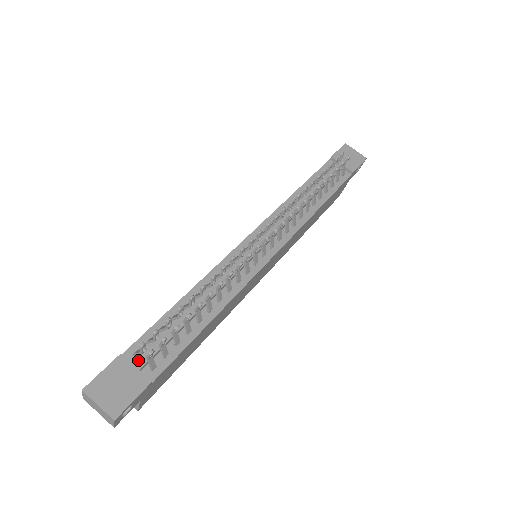
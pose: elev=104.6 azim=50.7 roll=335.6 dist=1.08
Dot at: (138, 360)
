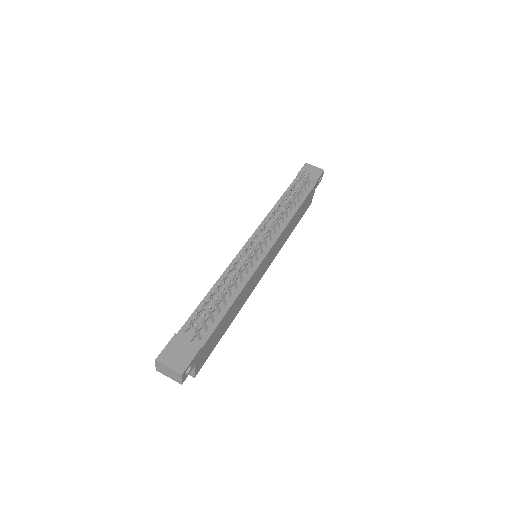
Dot at: (188, 335)
